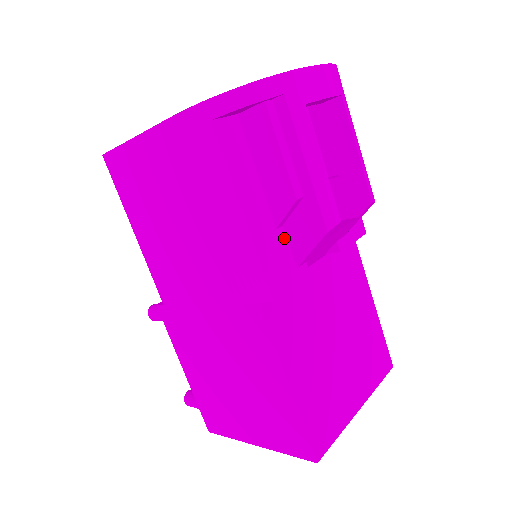
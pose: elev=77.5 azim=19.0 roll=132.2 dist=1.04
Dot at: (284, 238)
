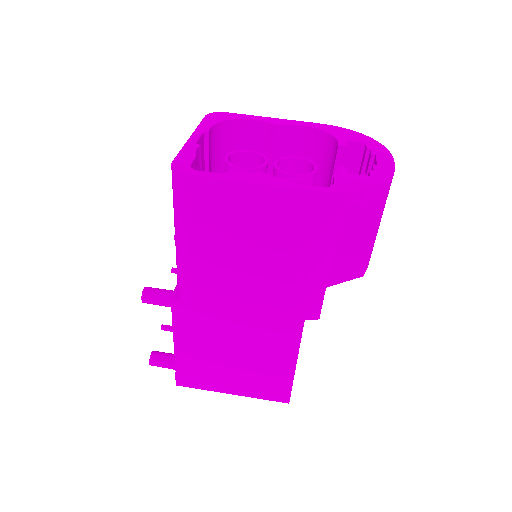
Dot at: occluded
